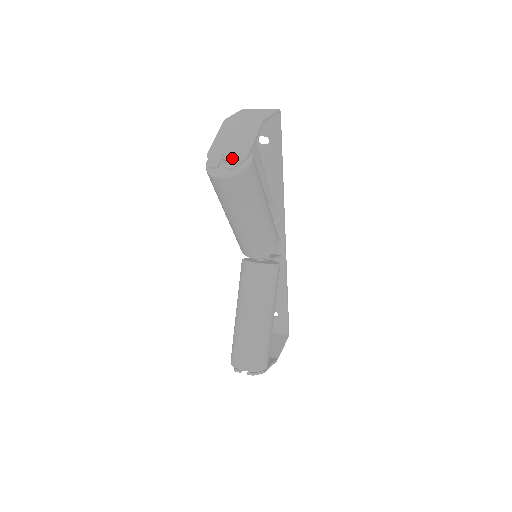
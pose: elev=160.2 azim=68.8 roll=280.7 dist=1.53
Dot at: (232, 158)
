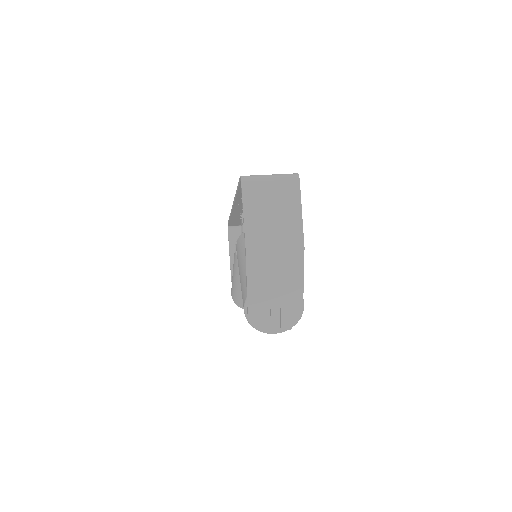
Dot at: (285, 316)
